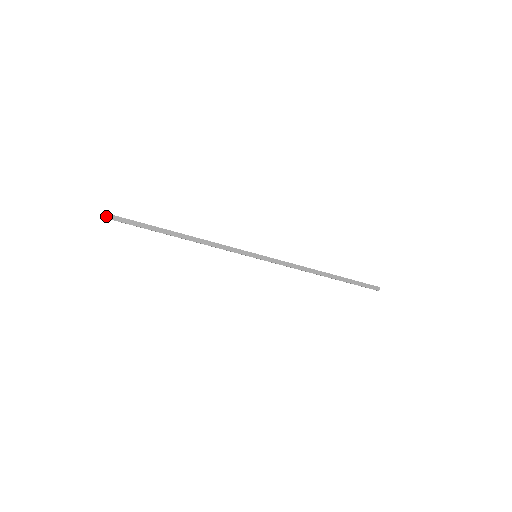
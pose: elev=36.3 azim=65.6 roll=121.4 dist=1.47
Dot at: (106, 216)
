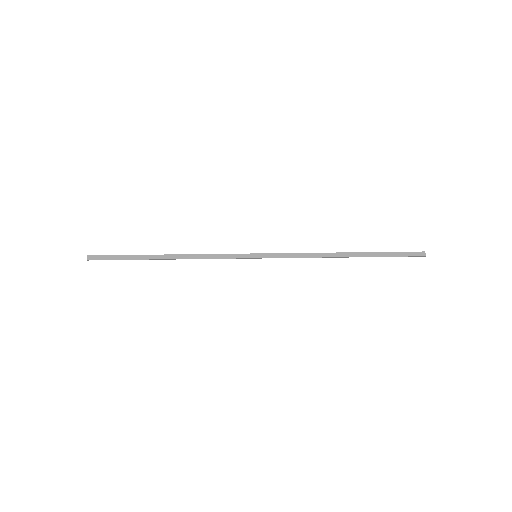
Dot at: (92, 258)
